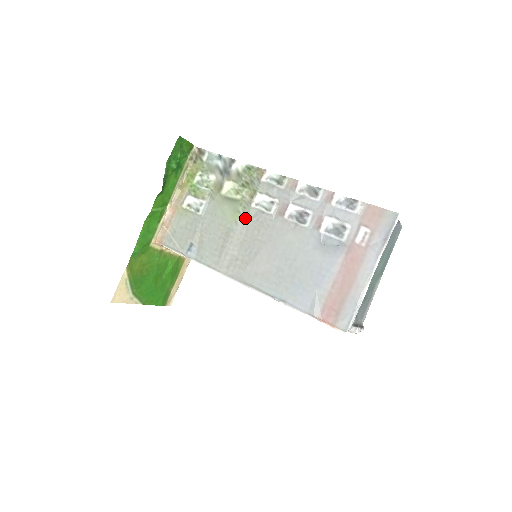
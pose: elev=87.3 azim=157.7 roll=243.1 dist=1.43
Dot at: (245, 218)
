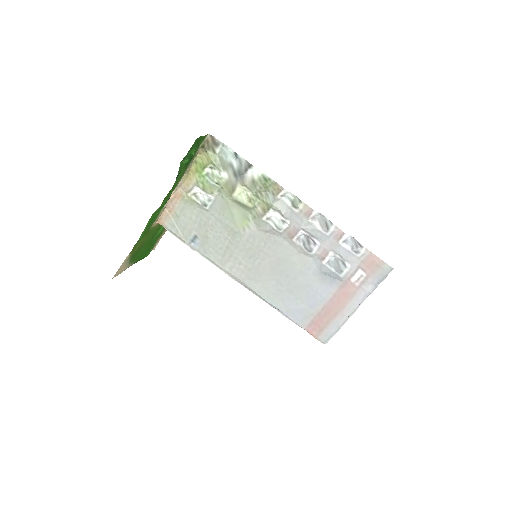
Dot at: (254, 227)
